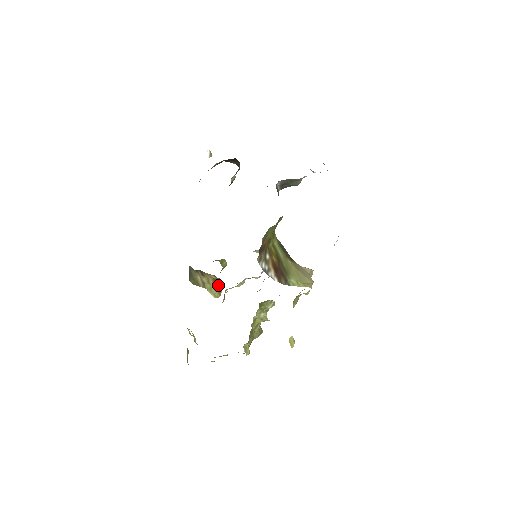
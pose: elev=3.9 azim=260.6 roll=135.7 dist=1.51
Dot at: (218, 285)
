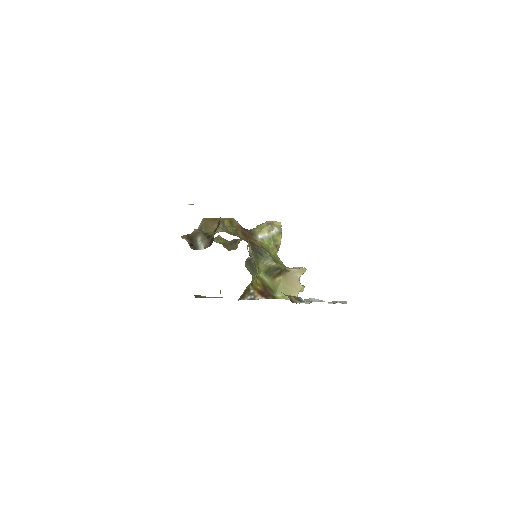
Dot at: (220, 297)
